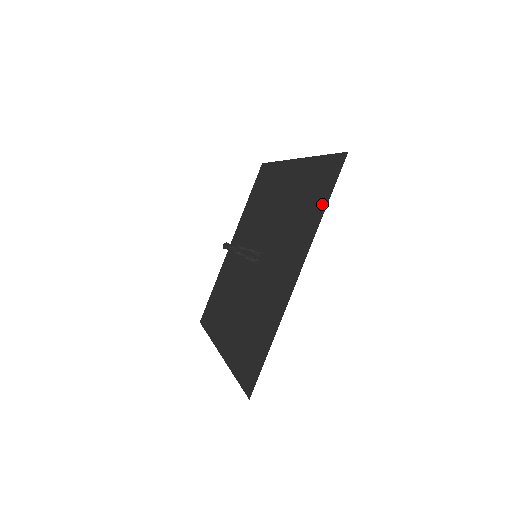
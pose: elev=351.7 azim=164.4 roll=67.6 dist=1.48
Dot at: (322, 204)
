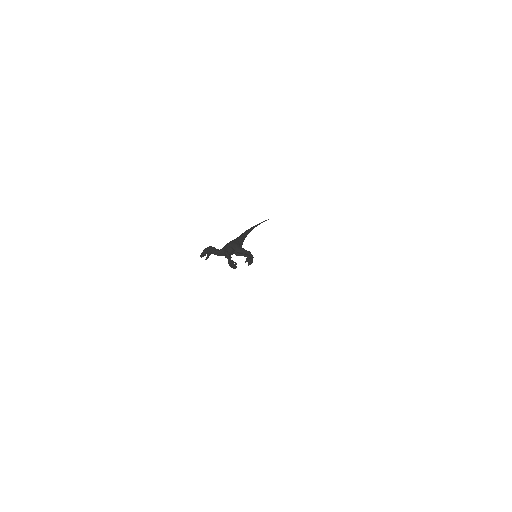
Dot at: occluded
